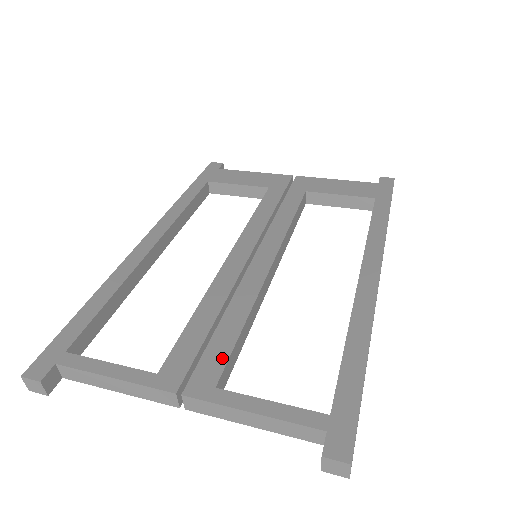
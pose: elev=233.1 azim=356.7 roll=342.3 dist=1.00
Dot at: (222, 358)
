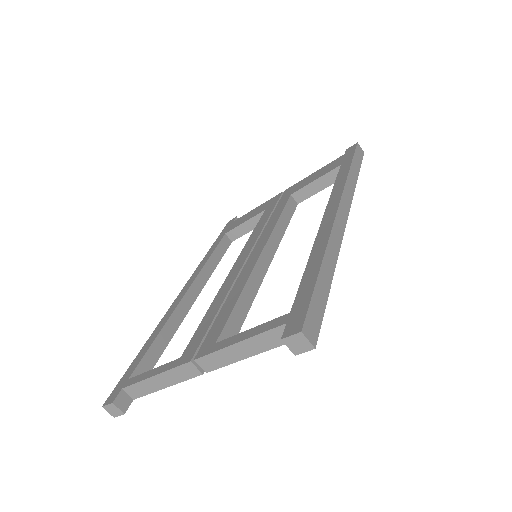
Dot at: (222, 325)
